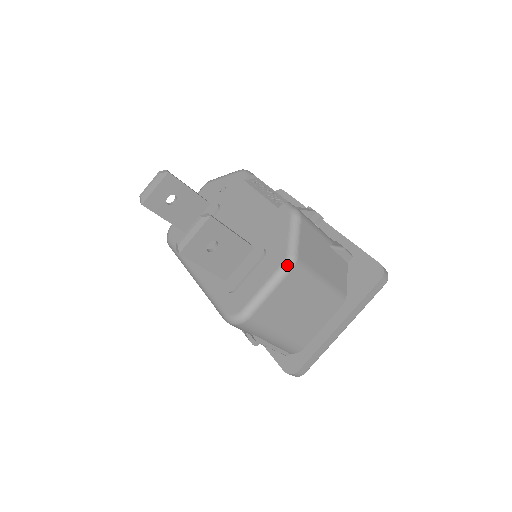
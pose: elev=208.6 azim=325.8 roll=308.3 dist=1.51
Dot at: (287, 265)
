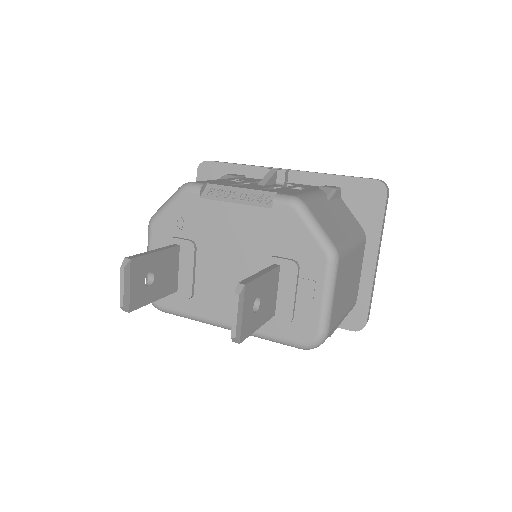
Dot at: (333, 262)
